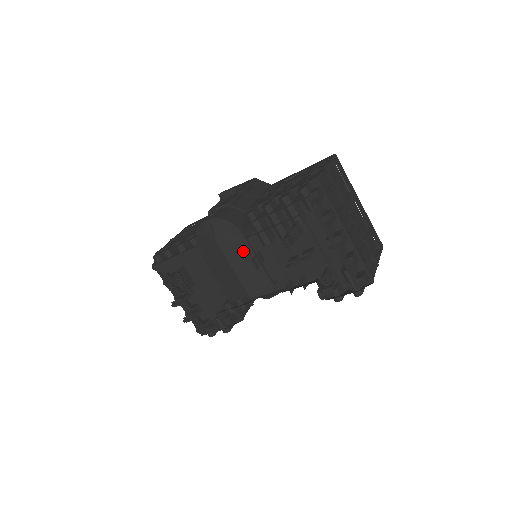
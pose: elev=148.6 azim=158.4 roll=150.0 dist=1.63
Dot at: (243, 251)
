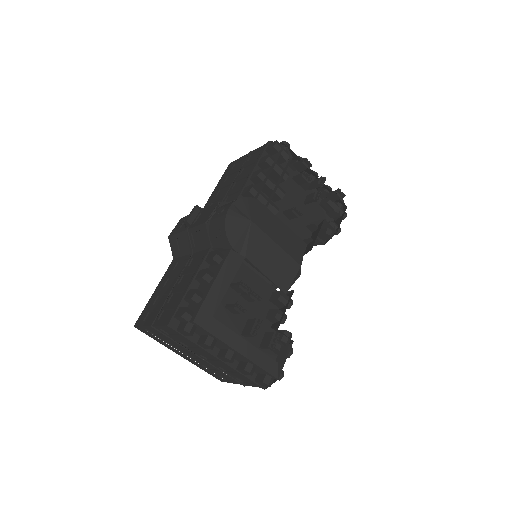
Dot at: (272, 221)
